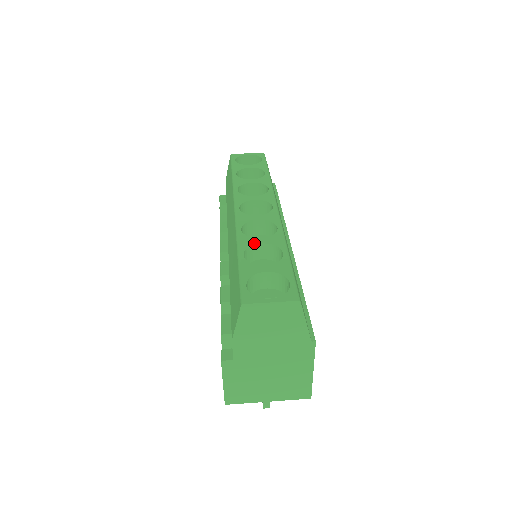
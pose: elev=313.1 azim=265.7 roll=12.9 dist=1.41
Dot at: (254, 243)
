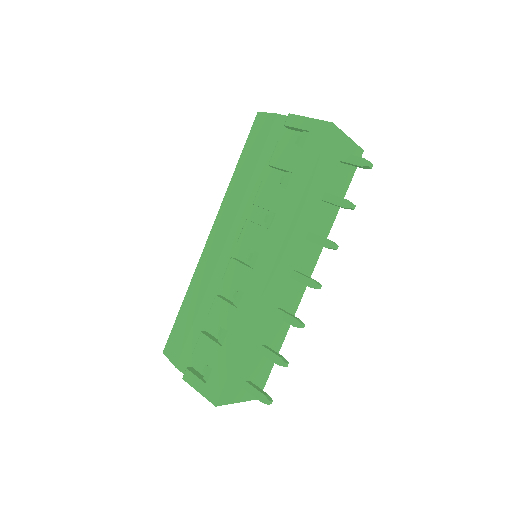
Dot at: occluded
